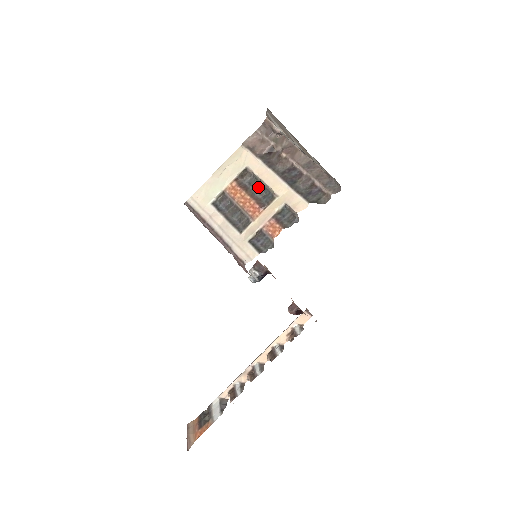
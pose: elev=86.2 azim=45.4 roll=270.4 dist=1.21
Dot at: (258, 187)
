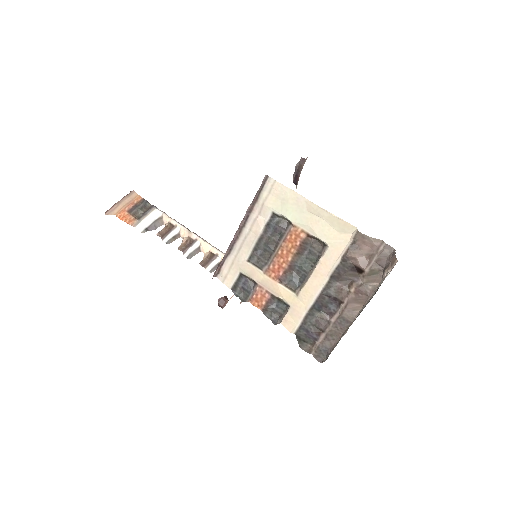
Dot at: (306, 266)
